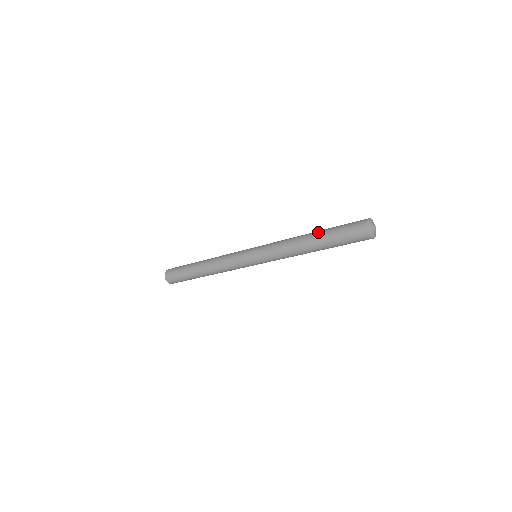
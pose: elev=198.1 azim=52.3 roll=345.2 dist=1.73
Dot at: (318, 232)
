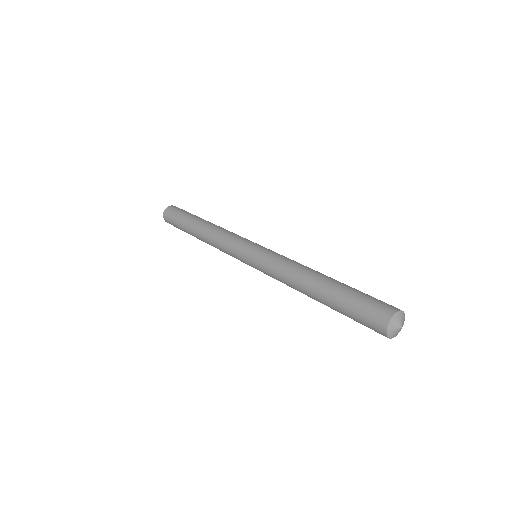
Dot at: (327, 287)
